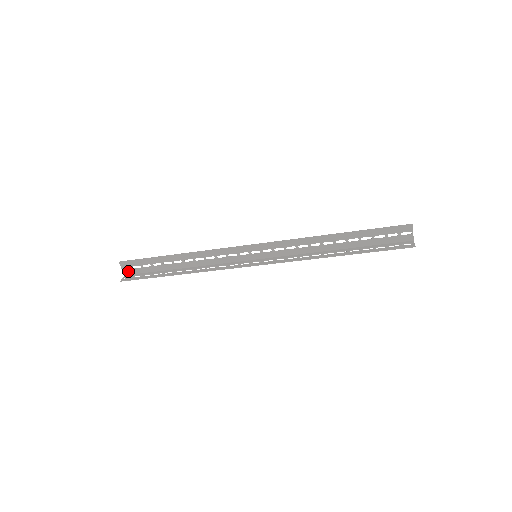
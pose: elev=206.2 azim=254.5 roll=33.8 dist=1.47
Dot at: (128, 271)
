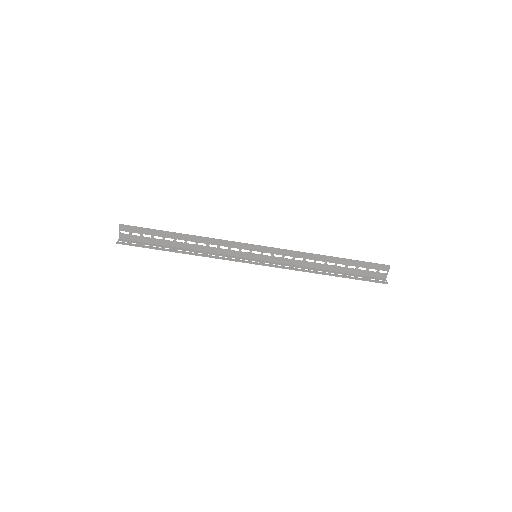
Dot at: (125, 236)
